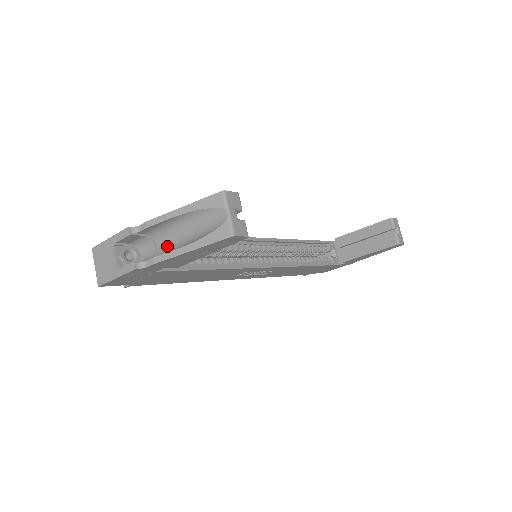
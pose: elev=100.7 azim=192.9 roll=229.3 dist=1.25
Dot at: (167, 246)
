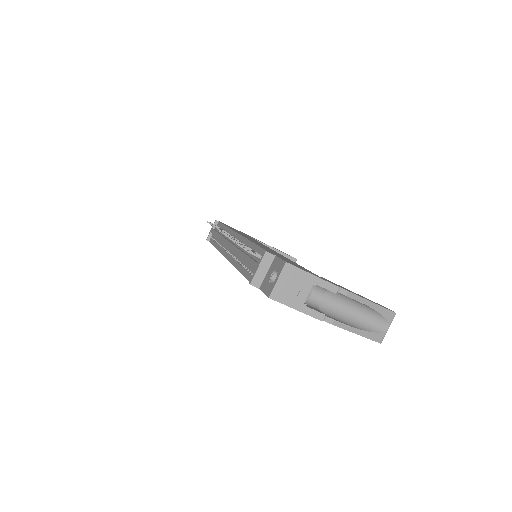
Dot at: (331, 305)
